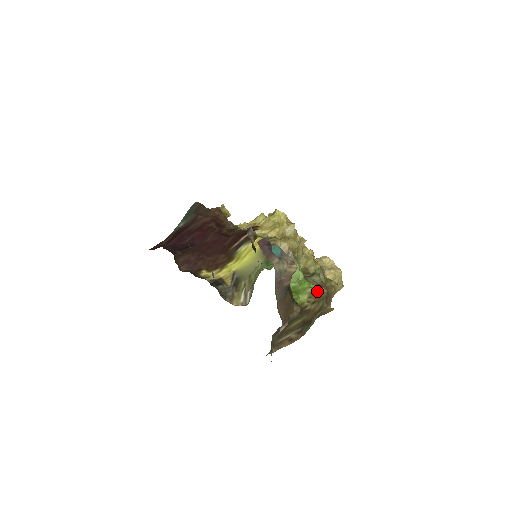
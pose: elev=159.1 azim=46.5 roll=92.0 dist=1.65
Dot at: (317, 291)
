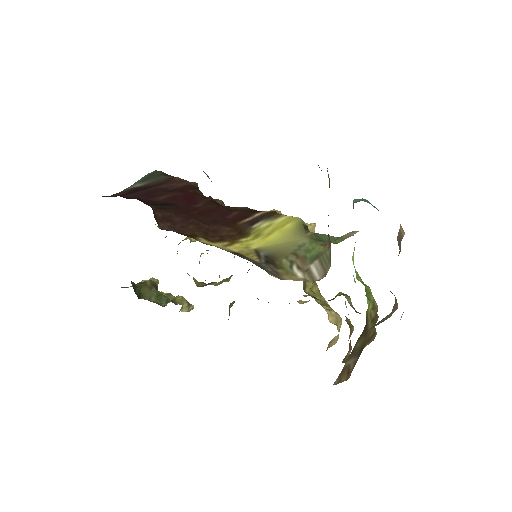
Dot at: (376, 304)
